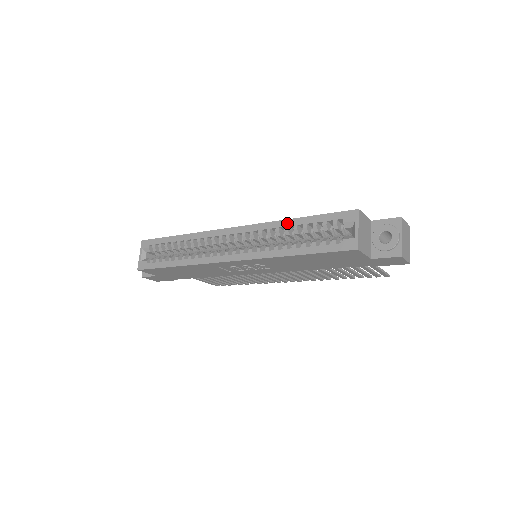
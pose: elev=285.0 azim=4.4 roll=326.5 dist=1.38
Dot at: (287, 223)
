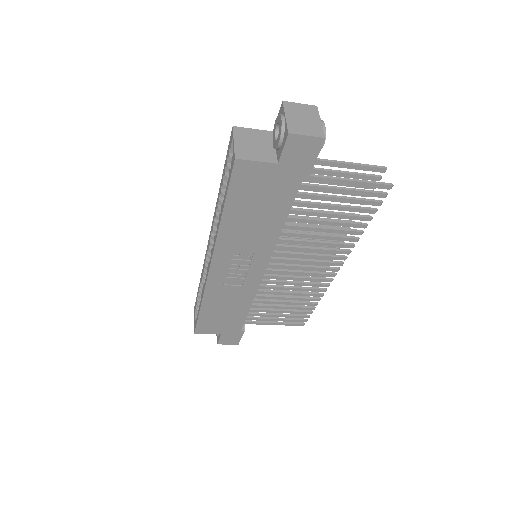
Dot at: (218, 195)
